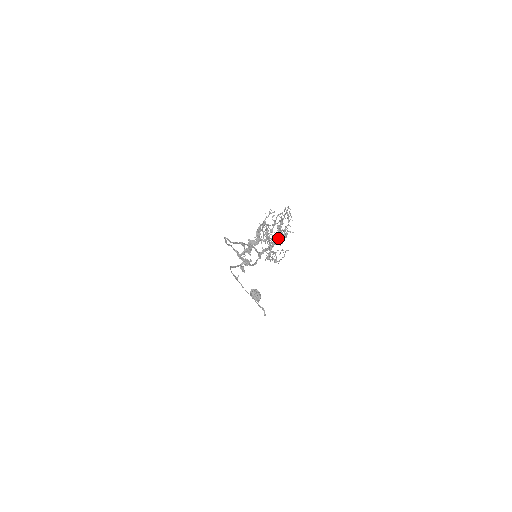
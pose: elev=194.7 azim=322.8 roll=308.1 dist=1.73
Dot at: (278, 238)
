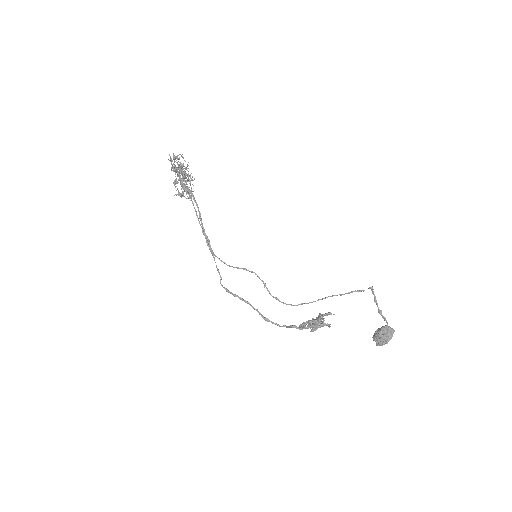
Dot at: (174, 166)
